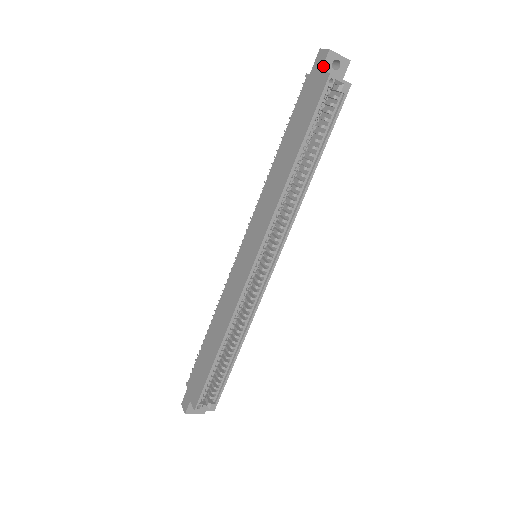
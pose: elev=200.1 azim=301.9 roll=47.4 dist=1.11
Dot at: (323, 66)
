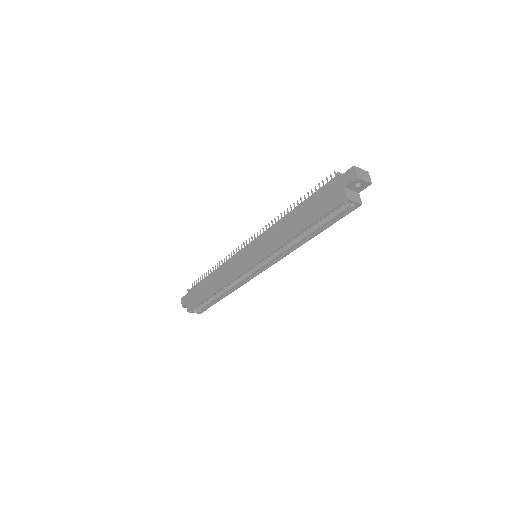
Dot at: (348, 185)
